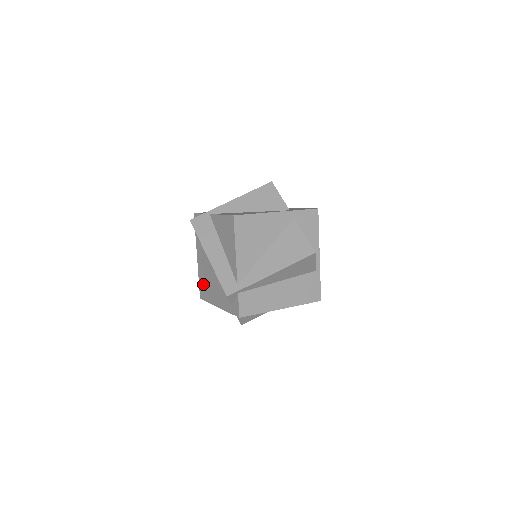
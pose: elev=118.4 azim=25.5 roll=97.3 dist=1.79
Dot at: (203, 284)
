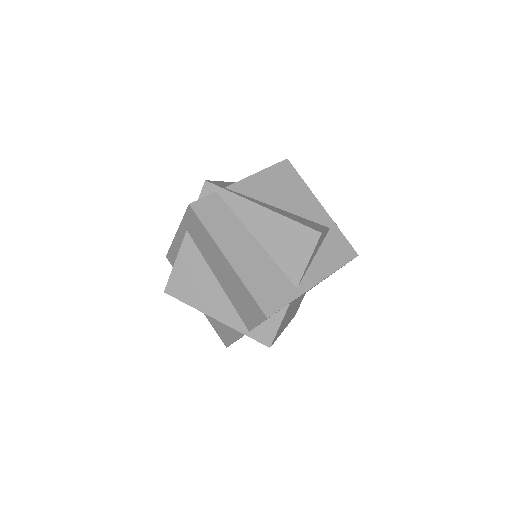
Dot at: occluded
